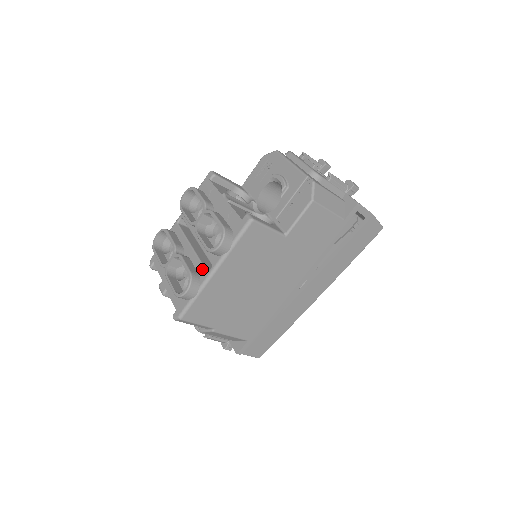
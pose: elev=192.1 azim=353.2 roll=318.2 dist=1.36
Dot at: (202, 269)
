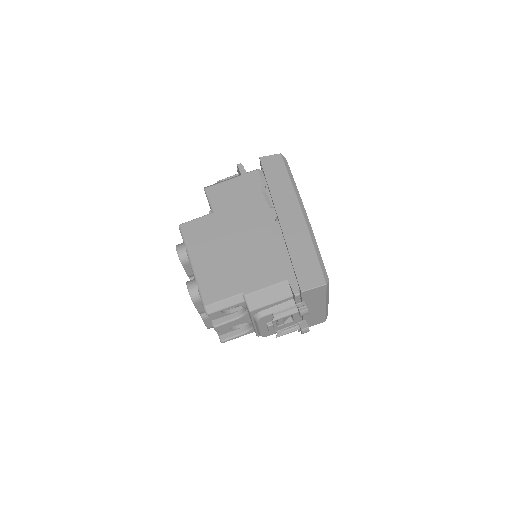
Dot at: occluded
